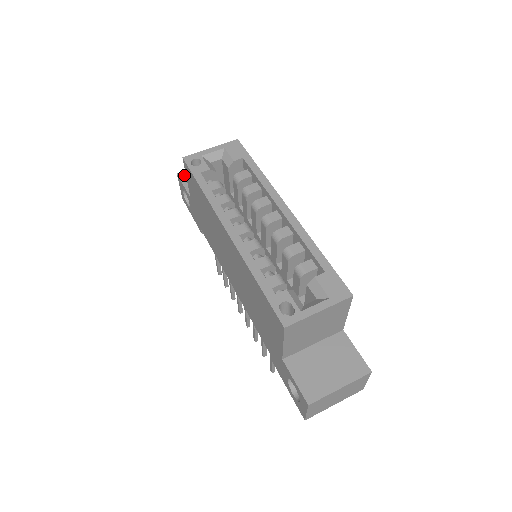
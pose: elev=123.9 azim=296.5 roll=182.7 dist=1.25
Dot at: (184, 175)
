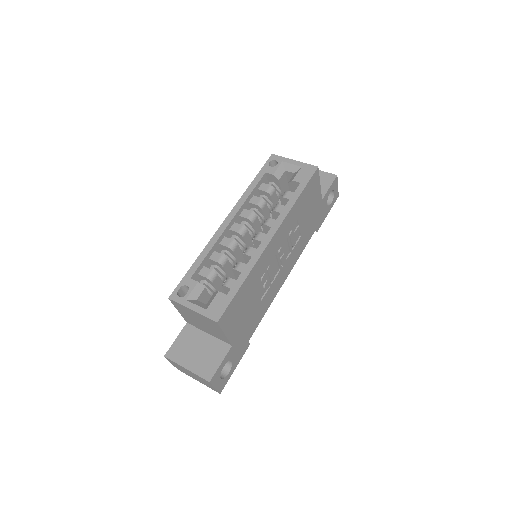
Dot at: occluded
